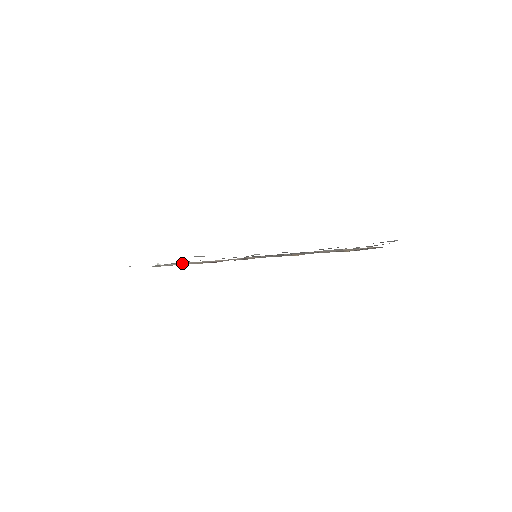
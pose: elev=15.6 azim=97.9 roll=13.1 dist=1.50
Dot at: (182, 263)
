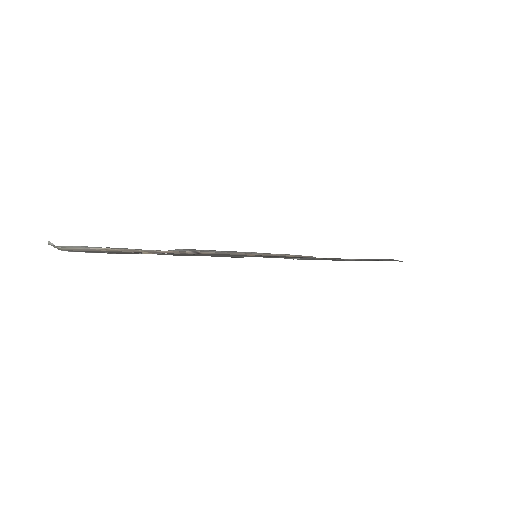
Dot at: (111, 249)
